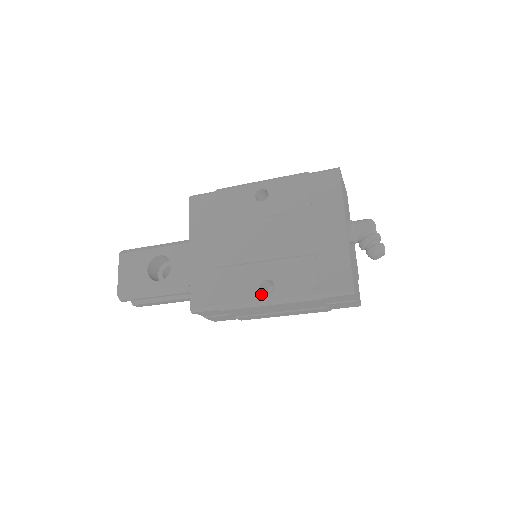
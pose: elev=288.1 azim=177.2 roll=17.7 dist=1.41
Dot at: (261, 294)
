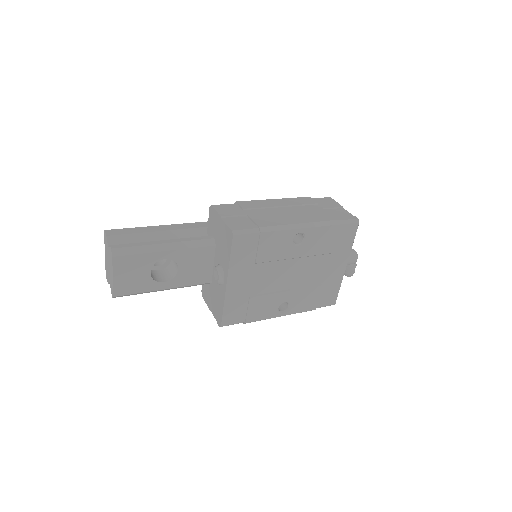
Dot at: (279, 313)
